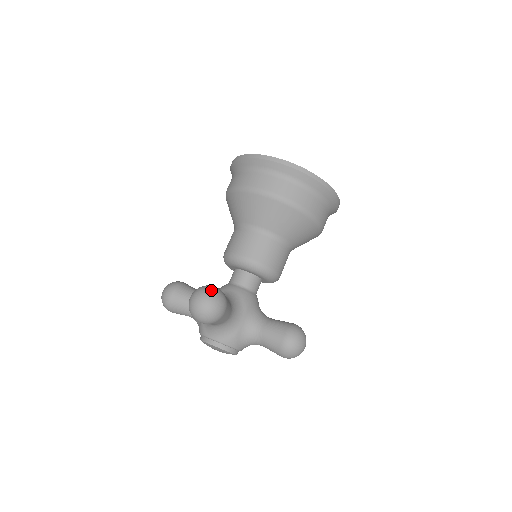
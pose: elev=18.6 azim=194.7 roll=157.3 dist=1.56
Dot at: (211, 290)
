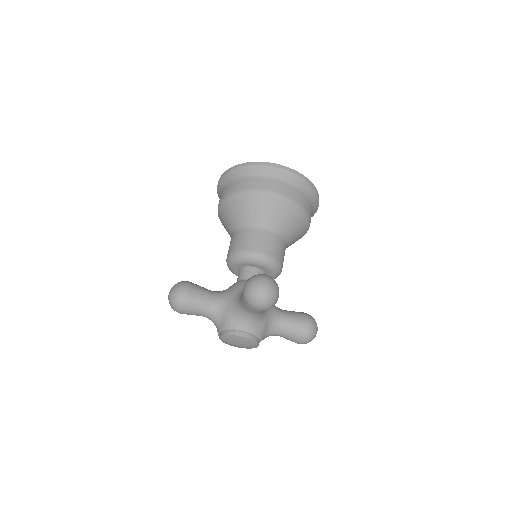
Dot at: (177, 283)
